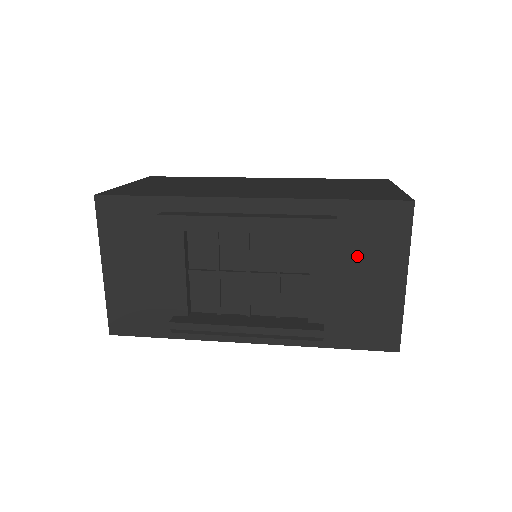
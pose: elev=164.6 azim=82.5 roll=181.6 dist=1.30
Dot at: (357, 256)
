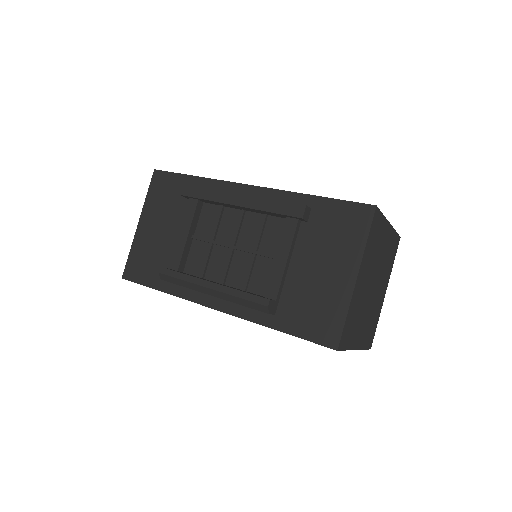
Dot at: (320, 246)
